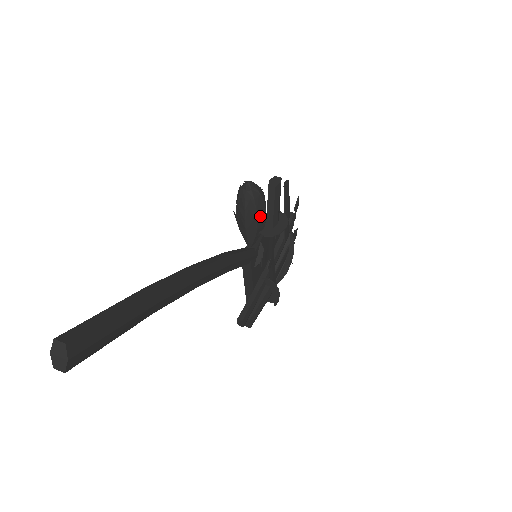
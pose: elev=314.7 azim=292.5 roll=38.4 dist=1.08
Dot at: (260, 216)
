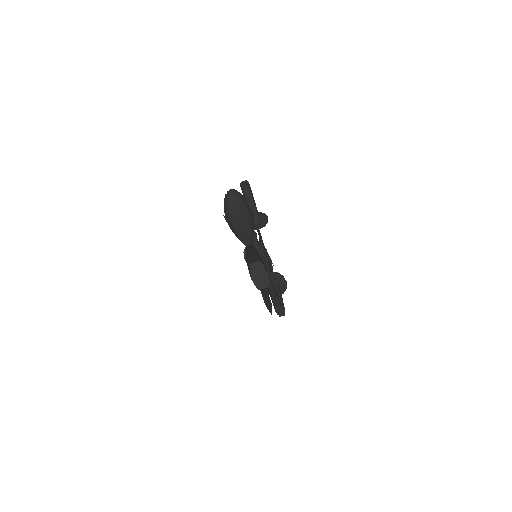
Dot at: (250, 213)
